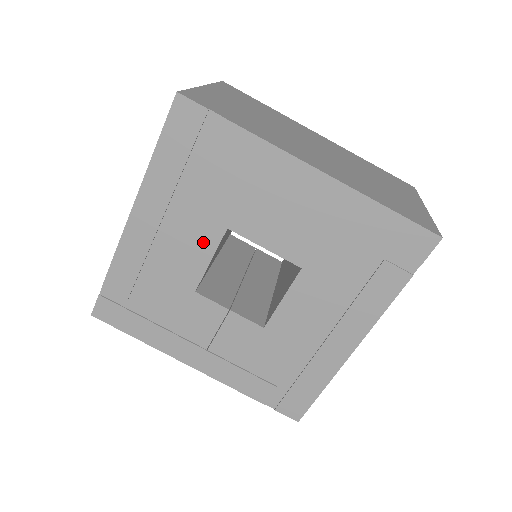
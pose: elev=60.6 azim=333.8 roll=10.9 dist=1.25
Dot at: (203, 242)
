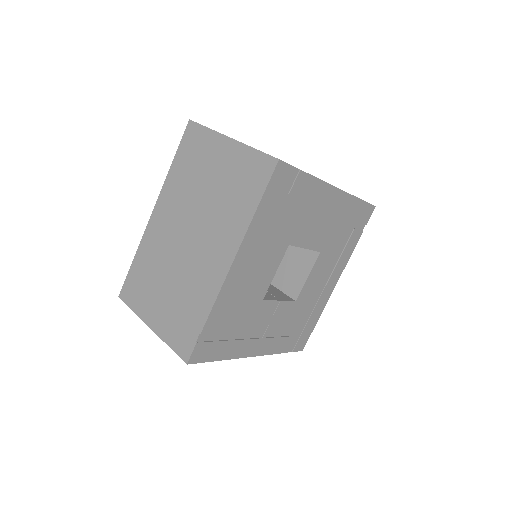
Dot at: (274, 261)
